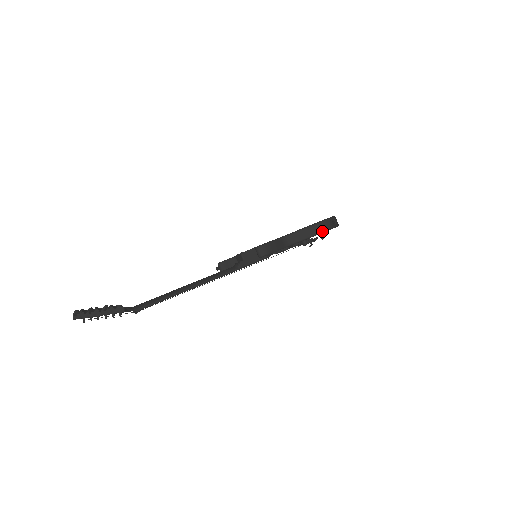
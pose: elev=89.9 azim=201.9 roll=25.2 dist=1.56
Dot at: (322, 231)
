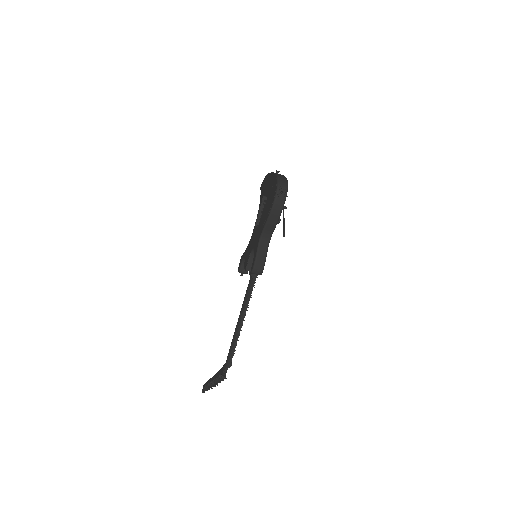
Dot at: (281, 211)
